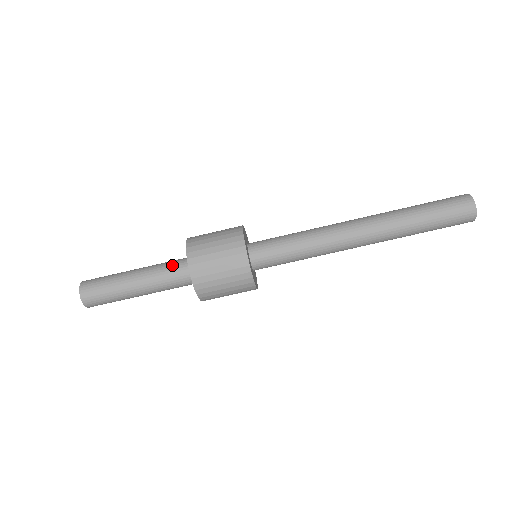
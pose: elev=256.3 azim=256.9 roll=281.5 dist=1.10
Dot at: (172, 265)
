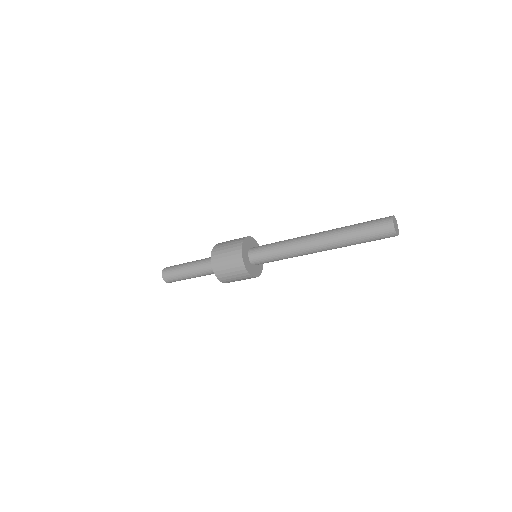
Dot at: (209, 271)
